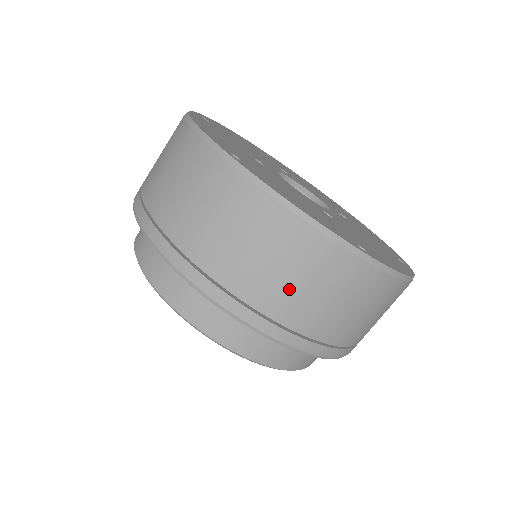
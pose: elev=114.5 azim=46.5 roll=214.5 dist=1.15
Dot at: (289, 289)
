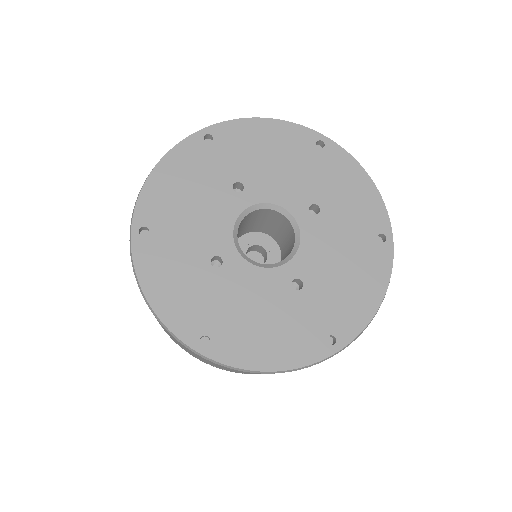
Dot at: occluded
